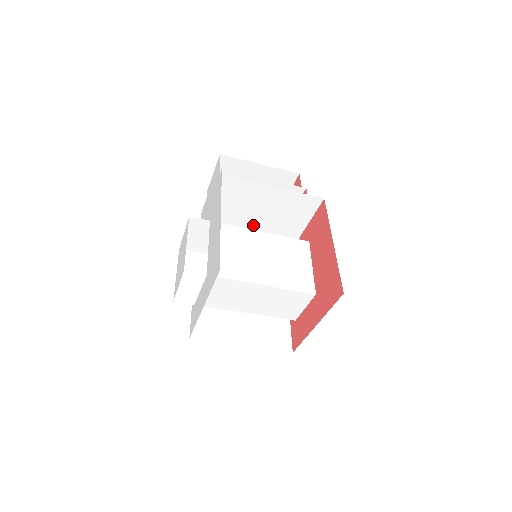
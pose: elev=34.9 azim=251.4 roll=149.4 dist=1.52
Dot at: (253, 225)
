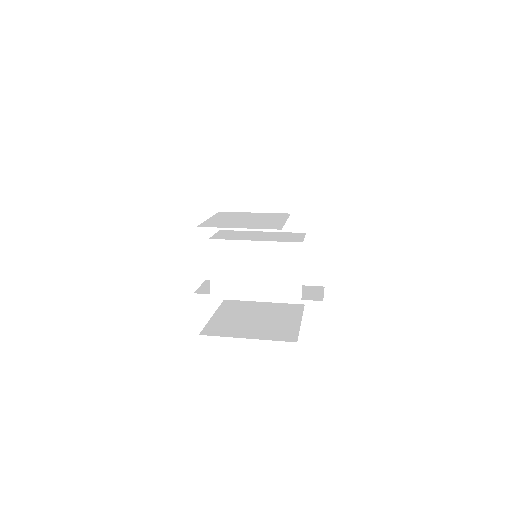
Dot at: (255, 217)
